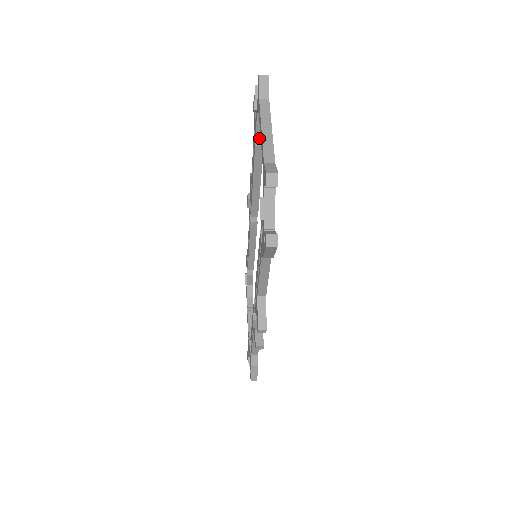
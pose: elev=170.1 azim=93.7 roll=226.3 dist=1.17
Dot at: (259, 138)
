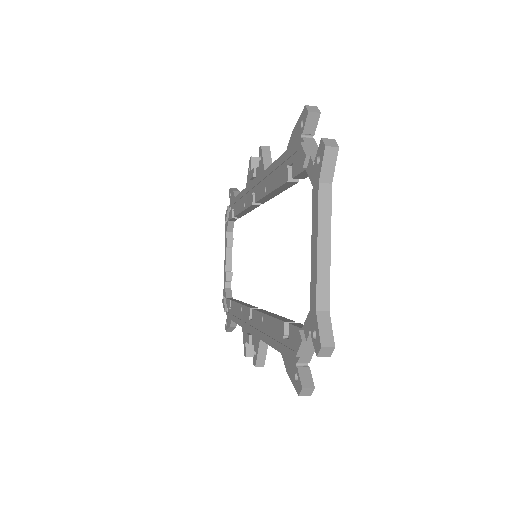
Dot at: occluded
